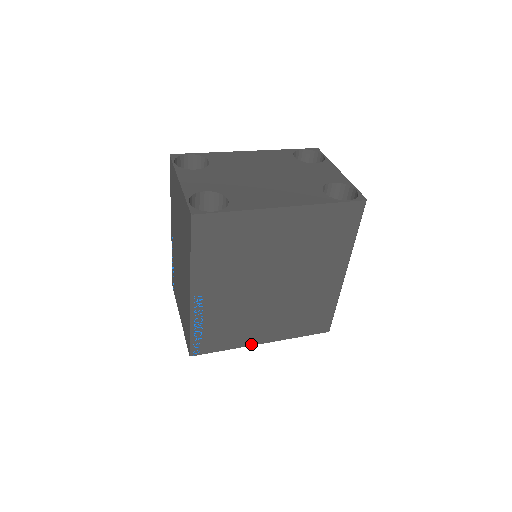
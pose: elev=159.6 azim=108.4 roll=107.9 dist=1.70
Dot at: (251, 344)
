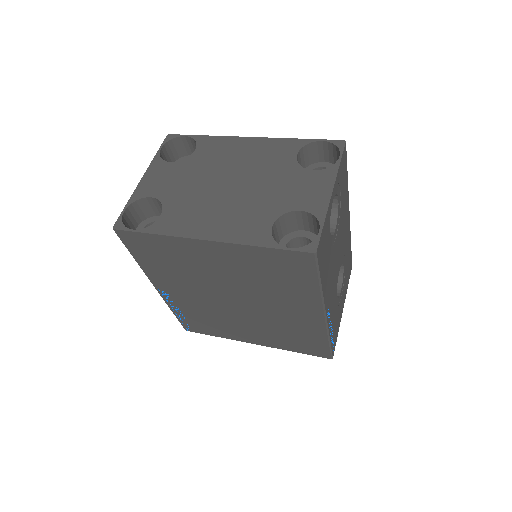
Dot at: (241, 340)
